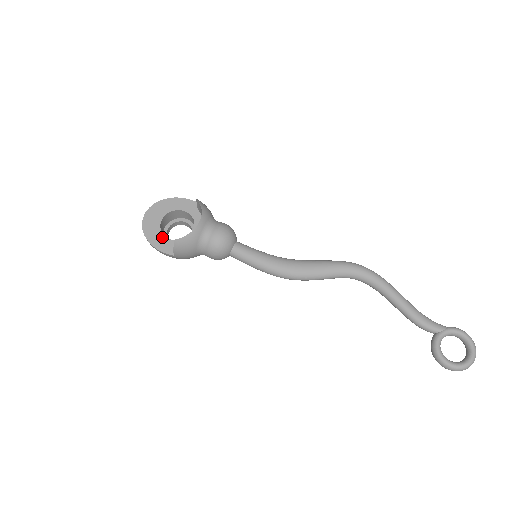
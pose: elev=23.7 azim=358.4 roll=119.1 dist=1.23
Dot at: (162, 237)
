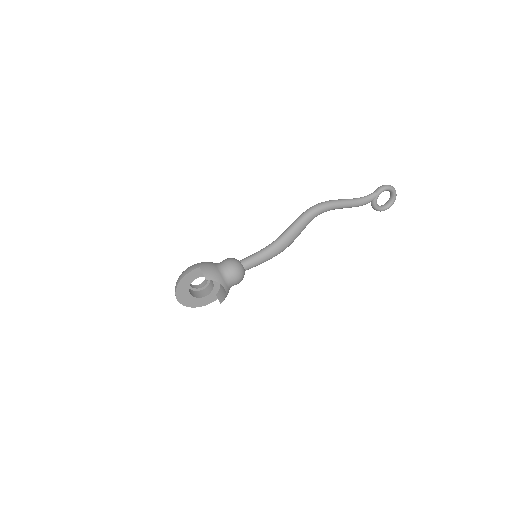
Dot at: (201, 299)
